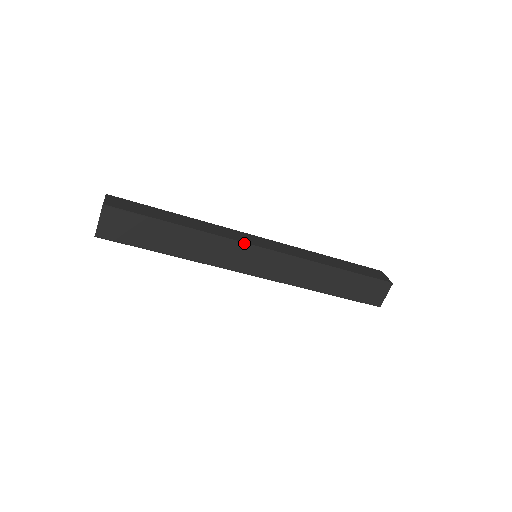
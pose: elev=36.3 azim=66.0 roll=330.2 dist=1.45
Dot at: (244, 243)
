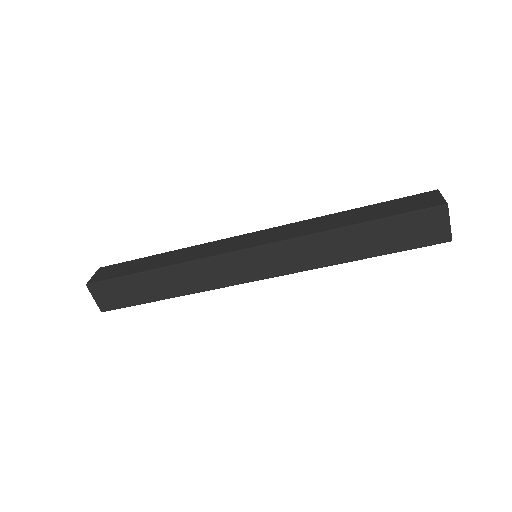
Dot at: (223, 254)
